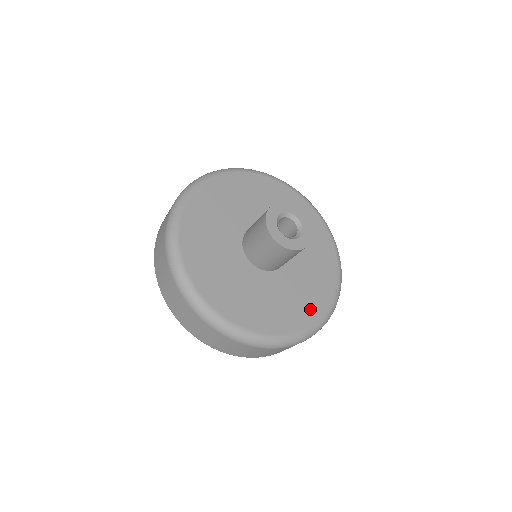
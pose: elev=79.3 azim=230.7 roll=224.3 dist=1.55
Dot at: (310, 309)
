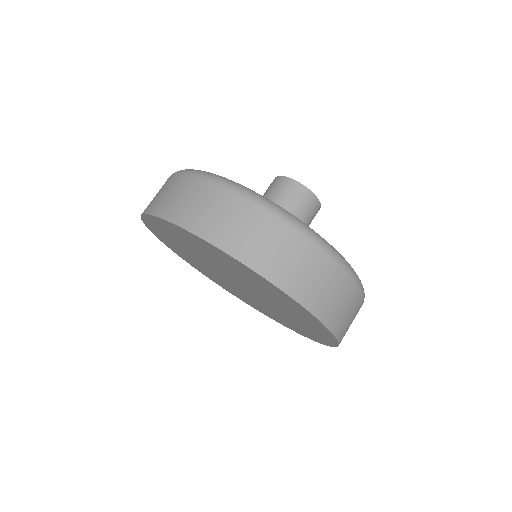
Dot at: occluded
